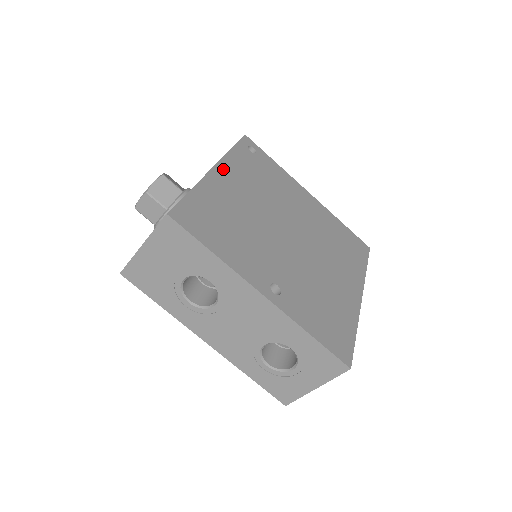
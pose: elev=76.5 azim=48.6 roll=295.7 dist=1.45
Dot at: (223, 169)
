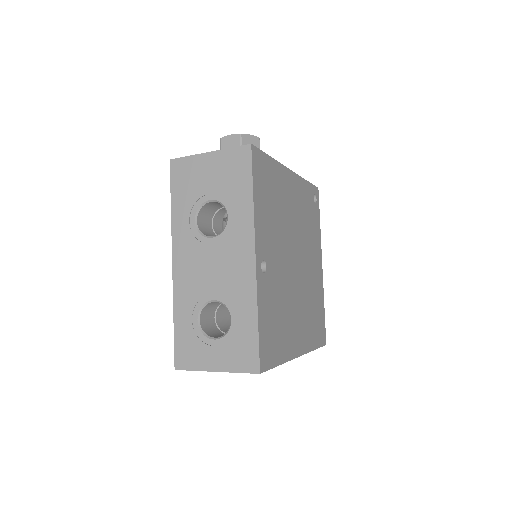
Dot at: (294, 179)
